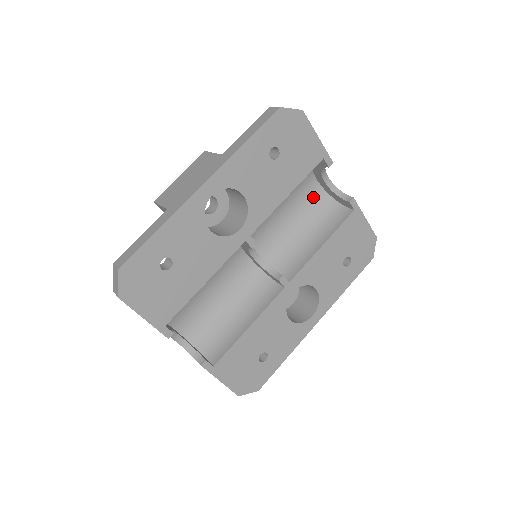
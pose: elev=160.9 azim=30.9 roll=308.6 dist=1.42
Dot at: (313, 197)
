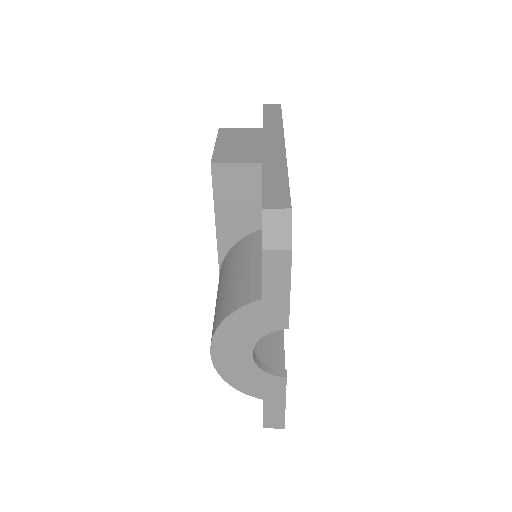
Dot at: occluded
